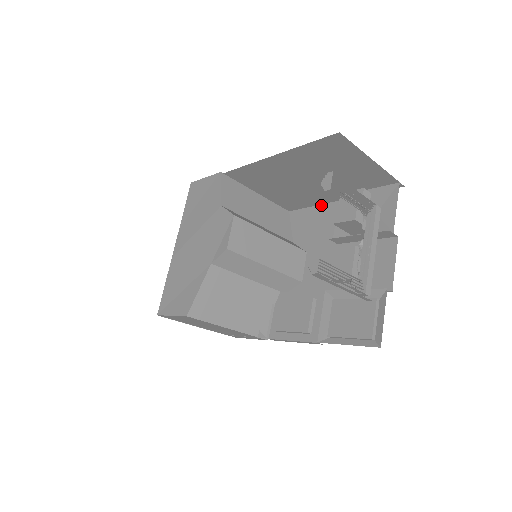
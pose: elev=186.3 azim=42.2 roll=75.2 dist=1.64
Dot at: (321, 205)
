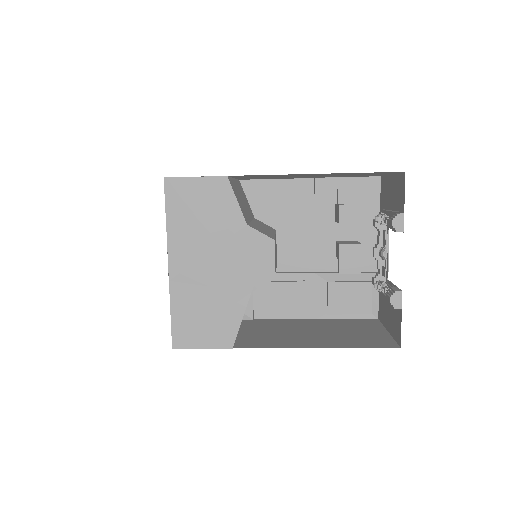
Dot at: (285, 180)
